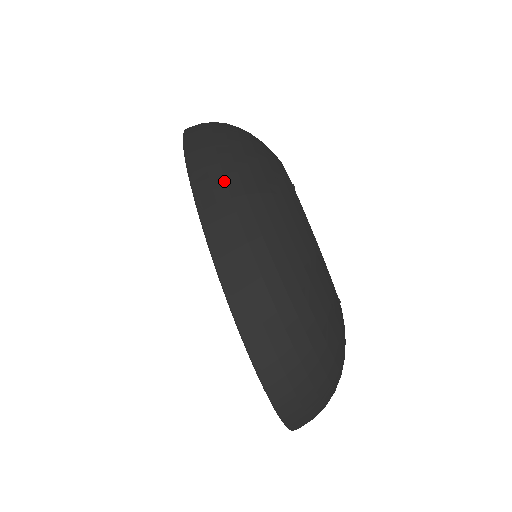
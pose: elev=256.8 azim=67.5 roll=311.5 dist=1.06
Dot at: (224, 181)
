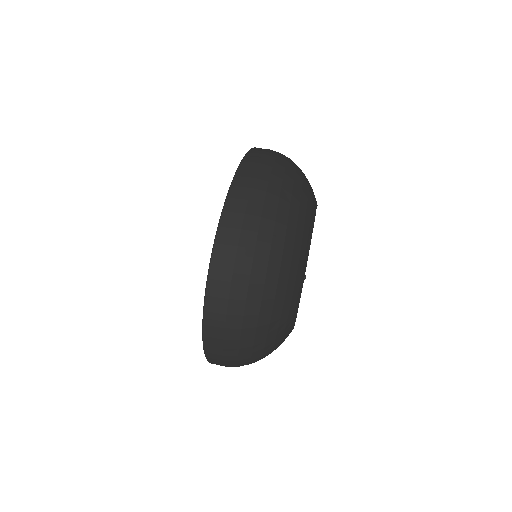
Dot at: occluded
